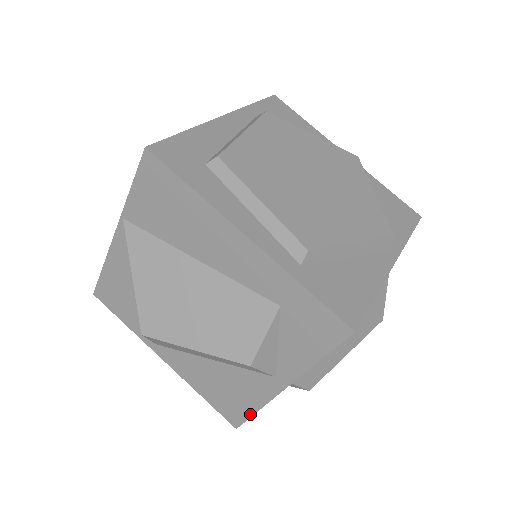
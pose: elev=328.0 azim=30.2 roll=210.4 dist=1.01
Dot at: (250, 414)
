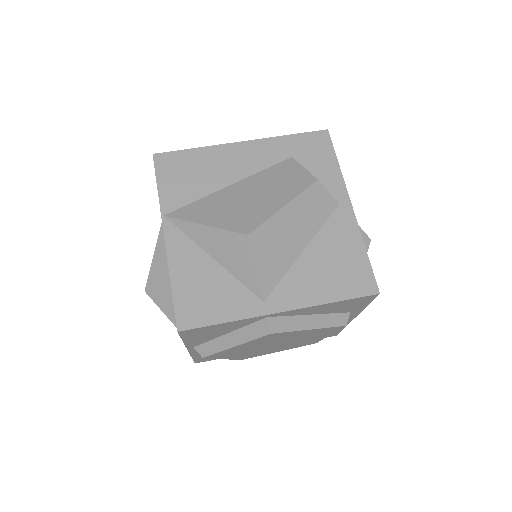
Dot at: (367, 260)
